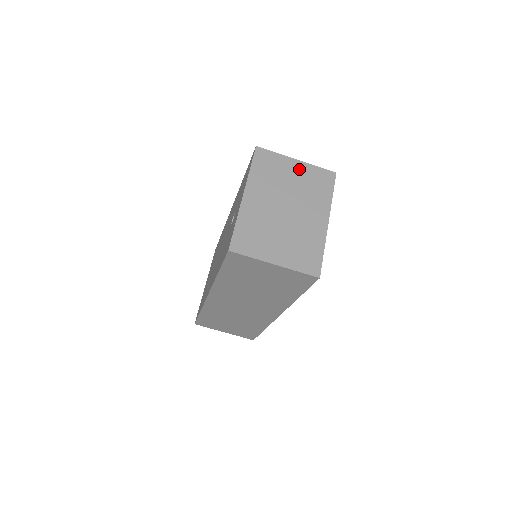
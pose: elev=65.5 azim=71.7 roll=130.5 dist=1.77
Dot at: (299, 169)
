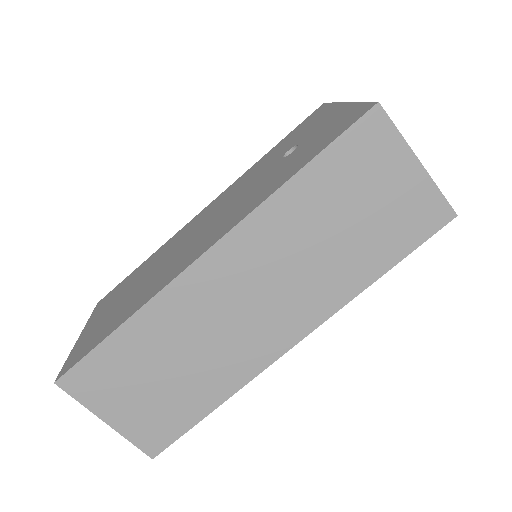
Dot at: occluded
